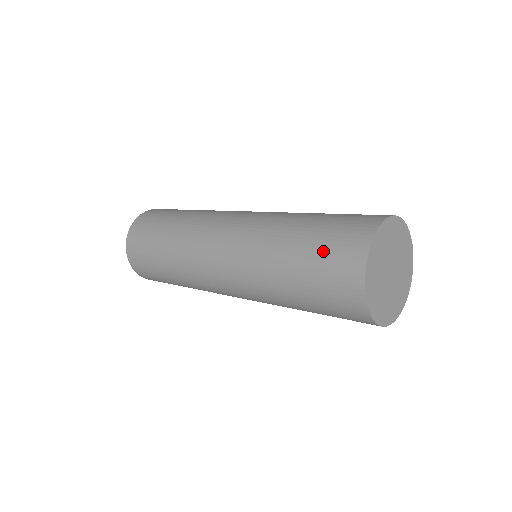
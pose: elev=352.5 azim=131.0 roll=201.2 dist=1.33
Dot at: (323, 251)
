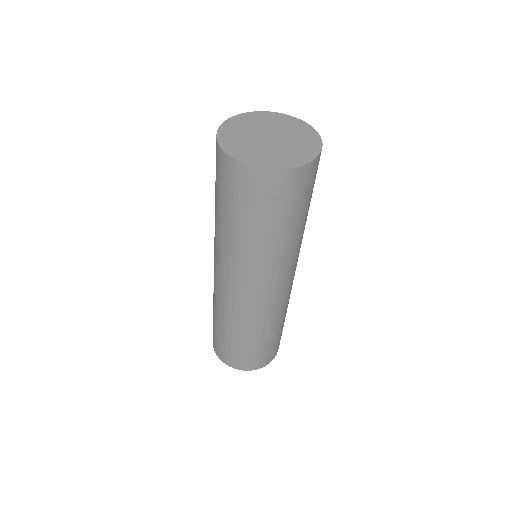
Dot at: occluded
